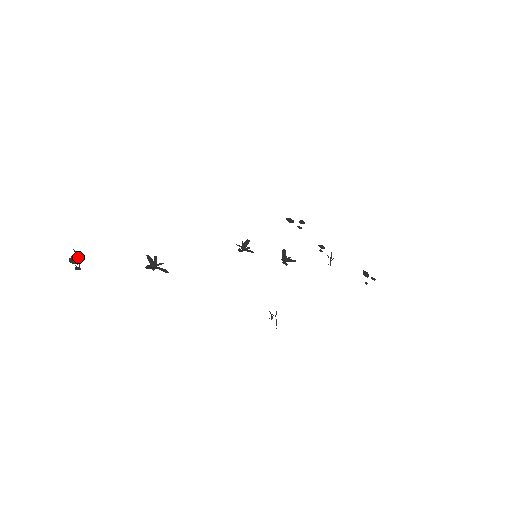
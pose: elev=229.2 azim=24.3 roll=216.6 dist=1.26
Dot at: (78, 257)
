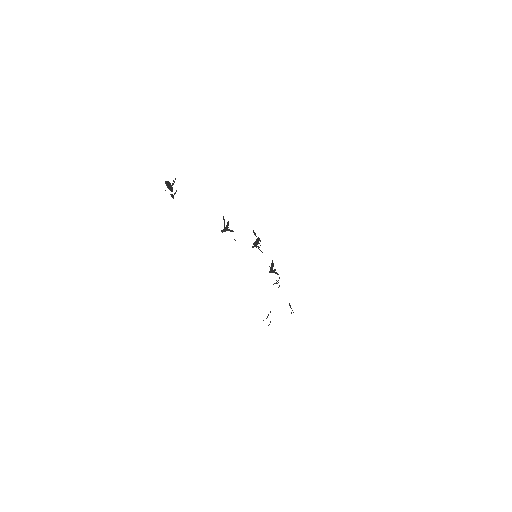
Dot at: (170, 184)
